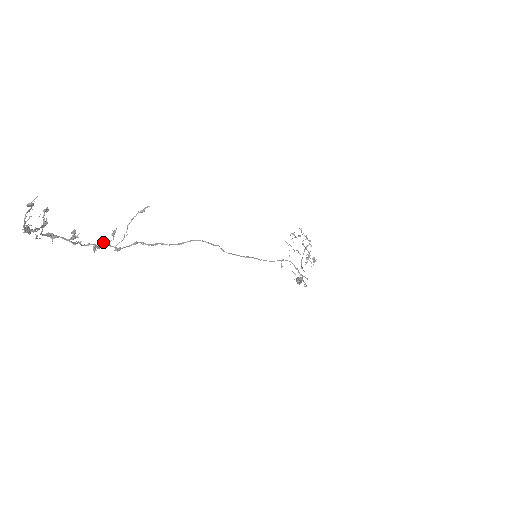
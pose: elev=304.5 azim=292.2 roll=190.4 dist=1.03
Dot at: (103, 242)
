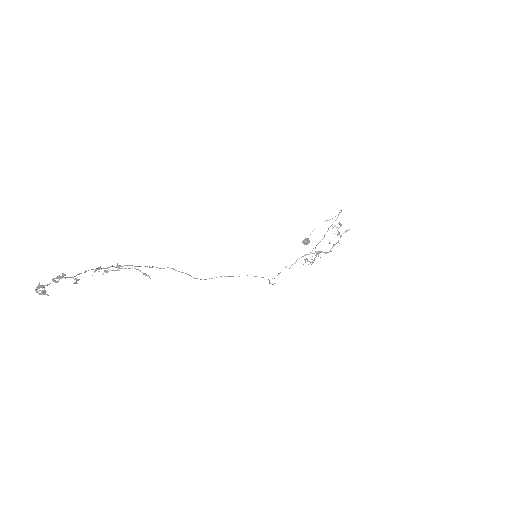
Dot at: (103, 273)
